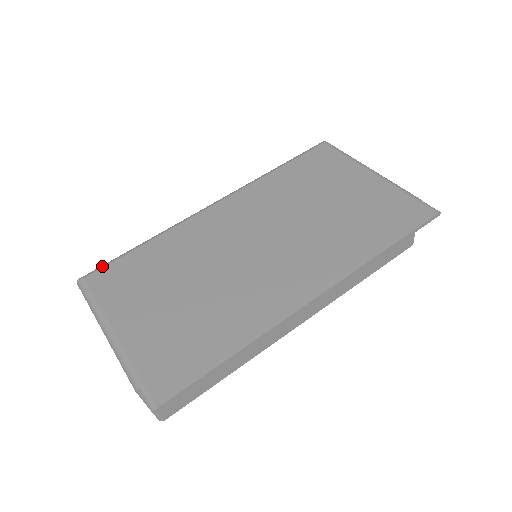
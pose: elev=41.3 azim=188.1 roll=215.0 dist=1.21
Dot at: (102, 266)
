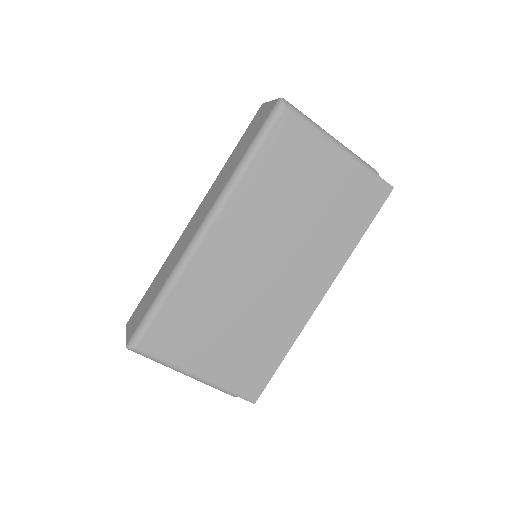
Dot at: (144, 331)
